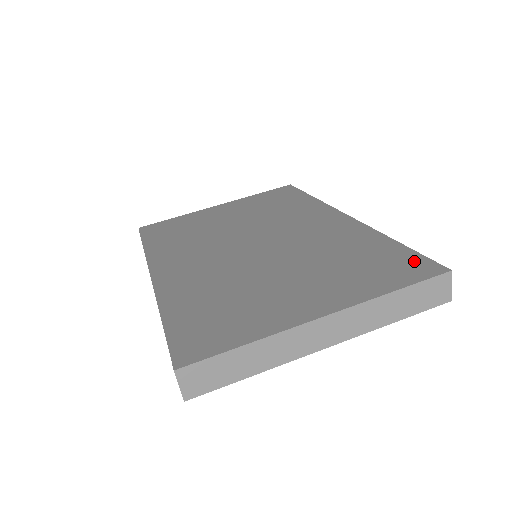
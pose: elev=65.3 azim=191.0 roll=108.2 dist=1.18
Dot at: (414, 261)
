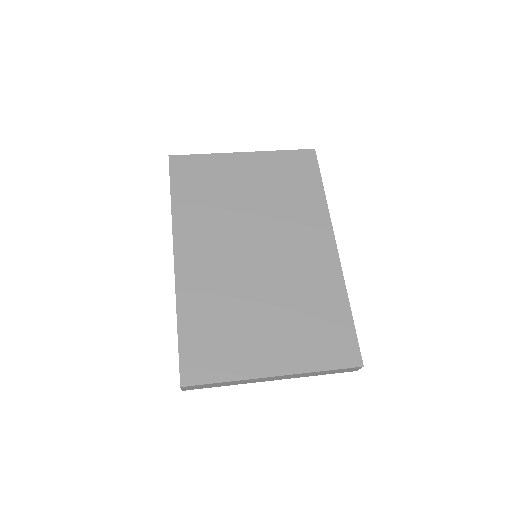
Dot at: (349, 343)
